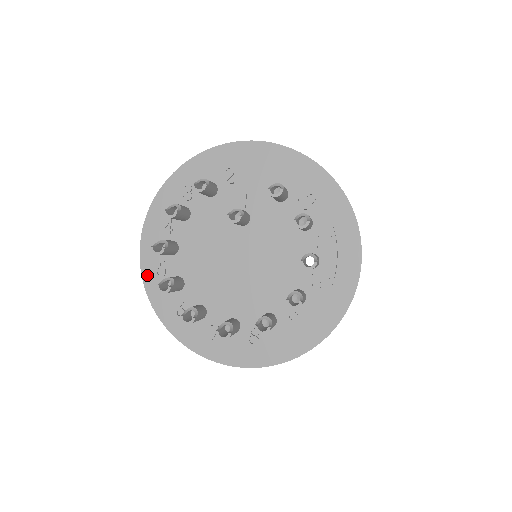
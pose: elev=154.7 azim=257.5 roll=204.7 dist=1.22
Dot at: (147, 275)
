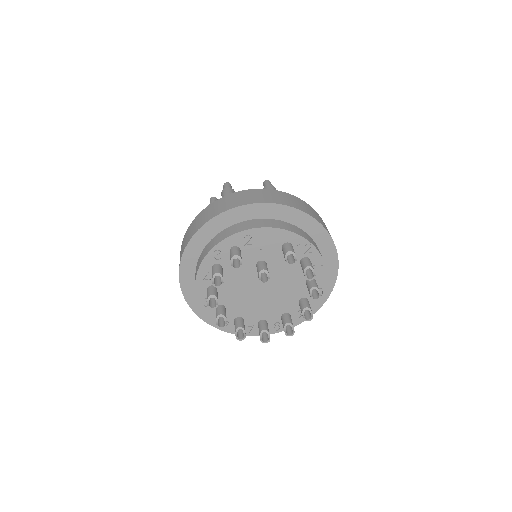
Dot at: (189, 299)
